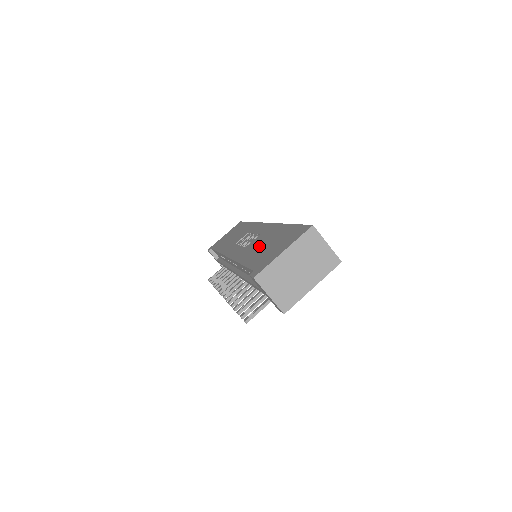
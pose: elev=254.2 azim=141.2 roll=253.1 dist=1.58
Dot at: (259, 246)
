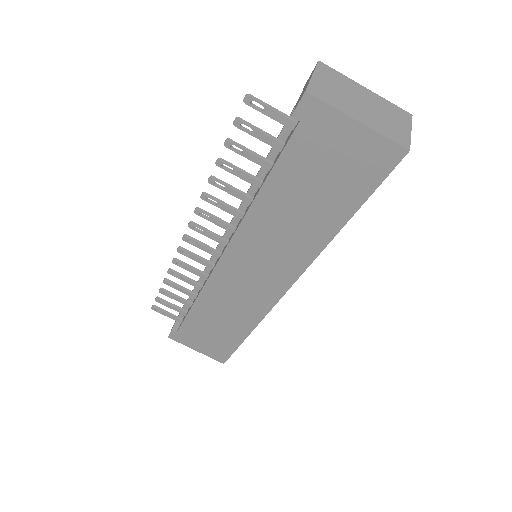
Dot at: occluded
